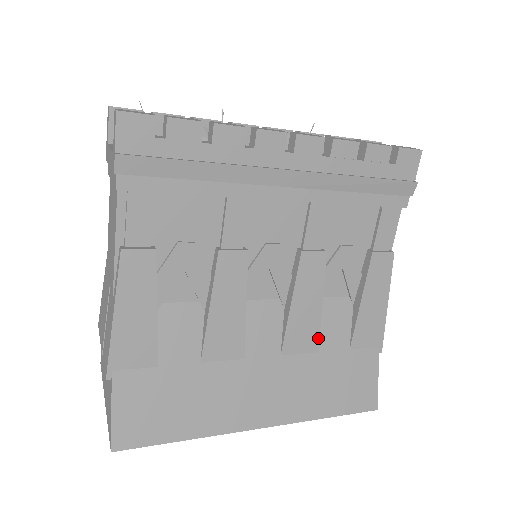
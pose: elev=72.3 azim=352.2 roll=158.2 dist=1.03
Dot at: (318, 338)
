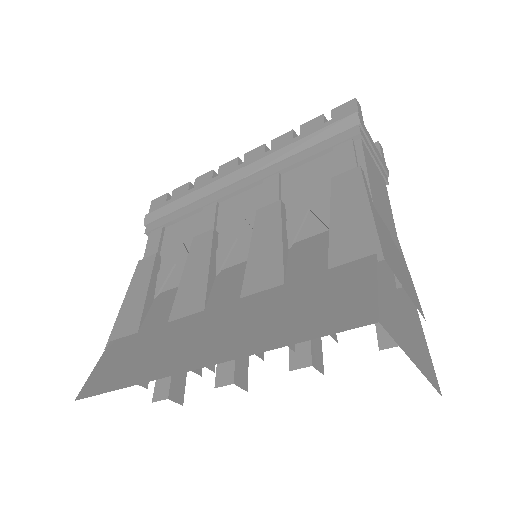
Dot at: (282, 270)
